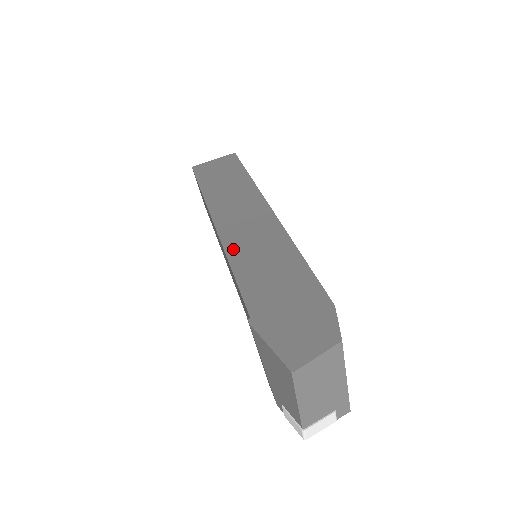
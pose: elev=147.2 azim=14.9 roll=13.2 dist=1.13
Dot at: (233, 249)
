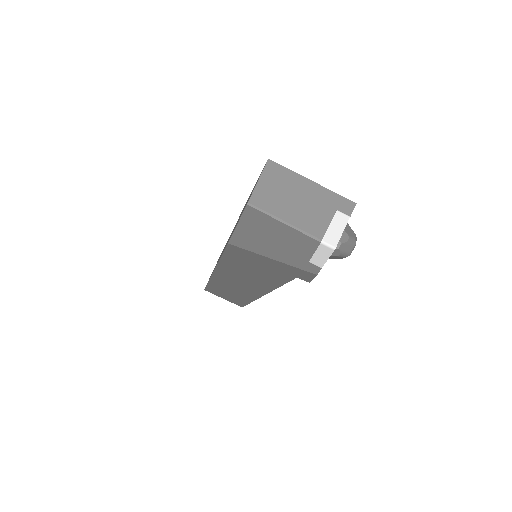
Dot at: occluded
